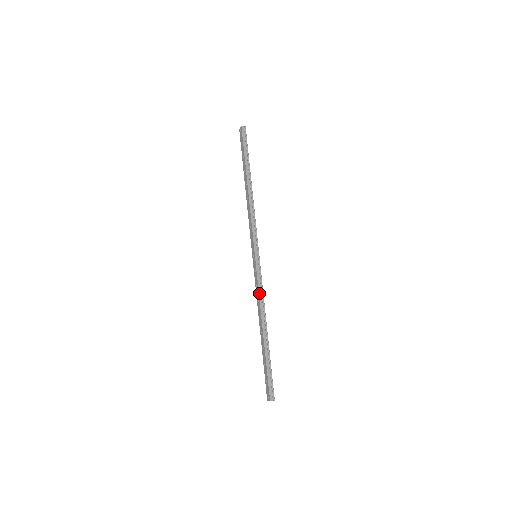
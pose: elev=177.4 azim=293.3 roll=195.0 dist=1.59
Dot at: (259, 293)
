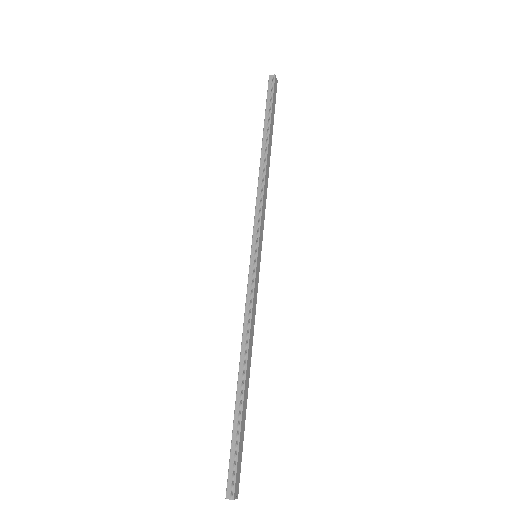
Dot at: (245, 313)
